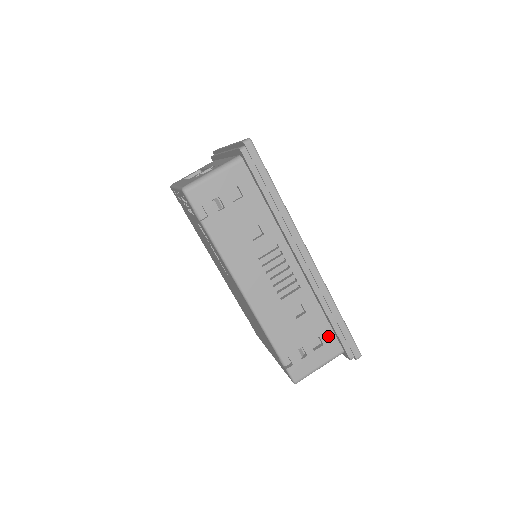
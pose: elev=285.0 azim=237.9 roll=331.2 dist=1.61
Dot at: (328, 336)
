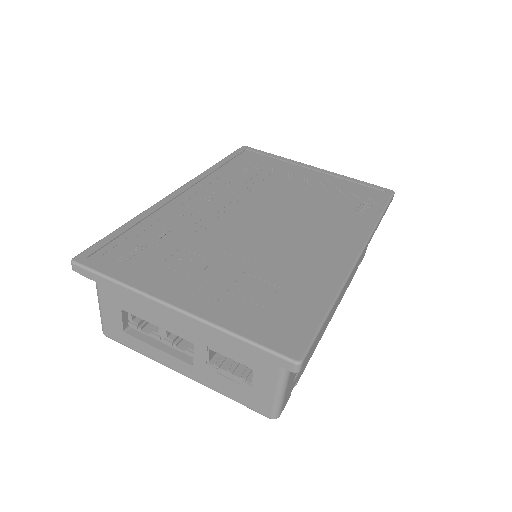
Dot at: occluded
